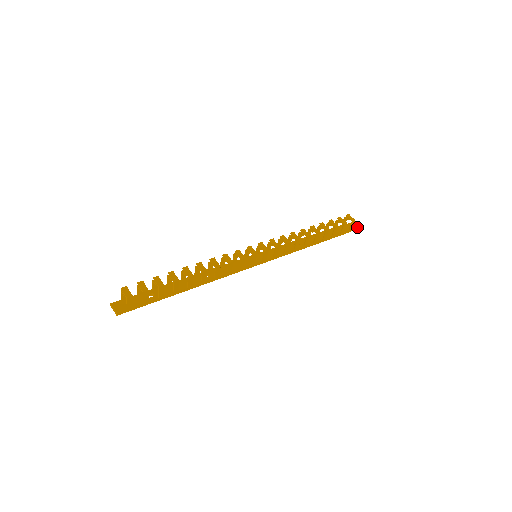
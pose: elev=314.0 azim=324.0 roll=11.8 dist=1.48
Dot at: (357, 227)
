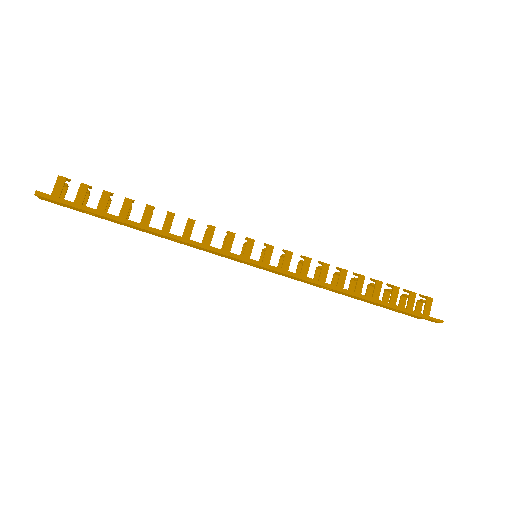
Dot at: (440, 321)
